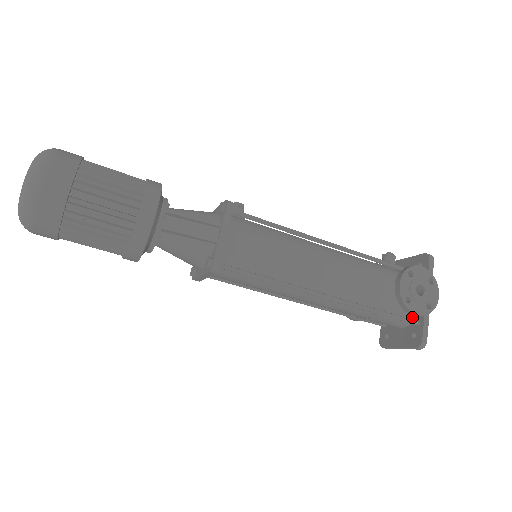
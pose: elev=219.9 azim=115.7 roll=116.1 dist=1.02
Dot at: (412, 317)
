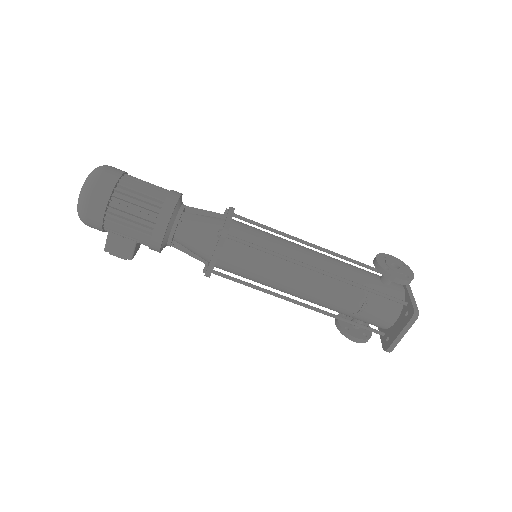
Dot at: occluded
